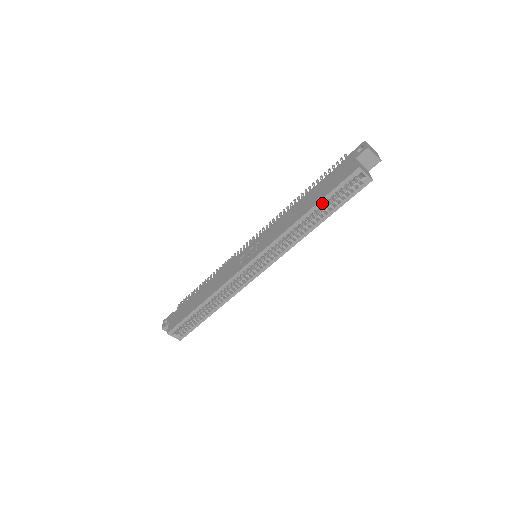
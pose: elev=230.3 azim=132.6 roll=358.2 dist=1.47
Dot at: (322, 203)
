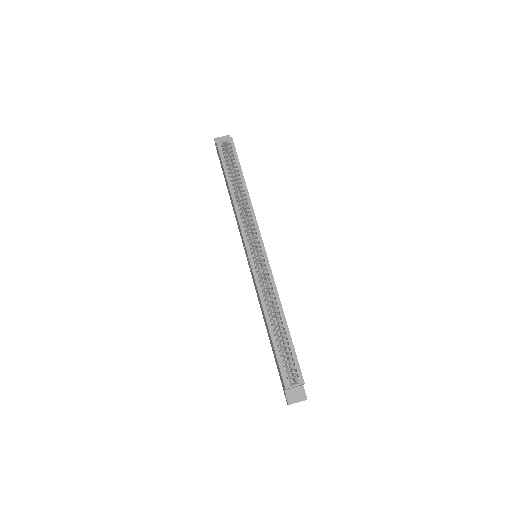
Dot at: (228, 174)
